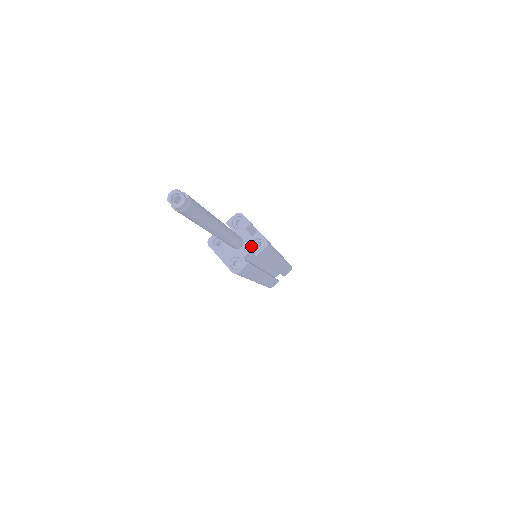
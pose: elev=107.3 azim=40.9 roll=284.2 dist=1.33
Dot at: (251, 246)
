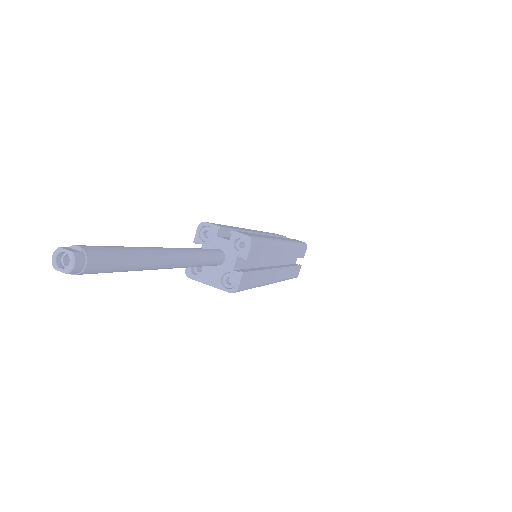
Dot at: (234, 252)
